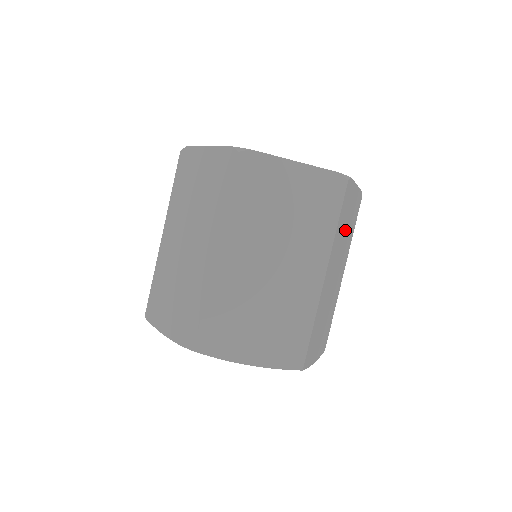
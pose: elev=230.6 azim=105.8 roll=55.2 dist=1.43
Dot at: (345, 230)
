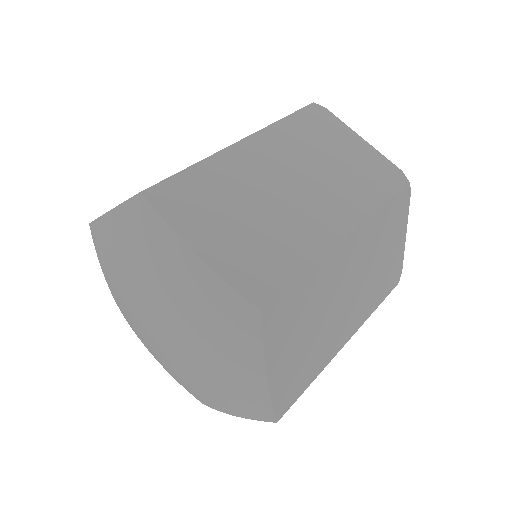
Dot at: (379, 257)
